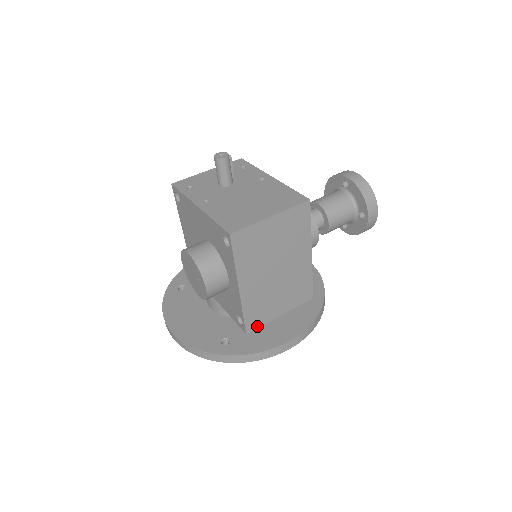
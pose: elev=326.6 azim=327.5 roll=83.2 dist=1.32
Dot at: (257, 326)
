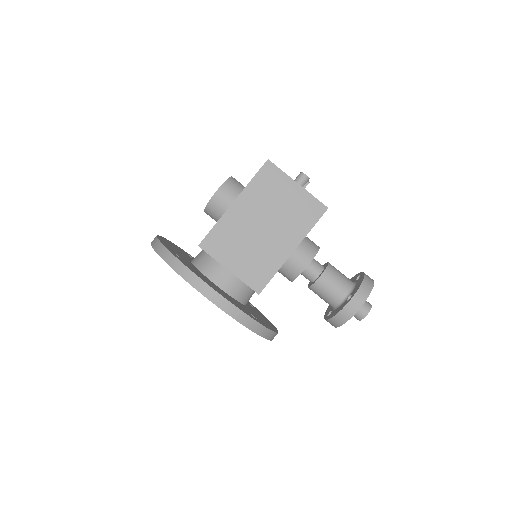
Dot at: (209, 252)
